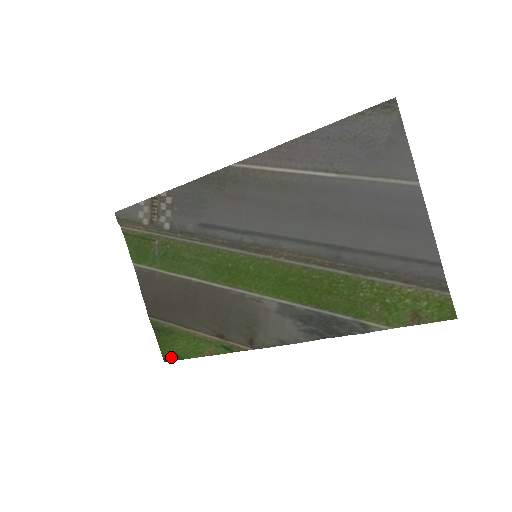
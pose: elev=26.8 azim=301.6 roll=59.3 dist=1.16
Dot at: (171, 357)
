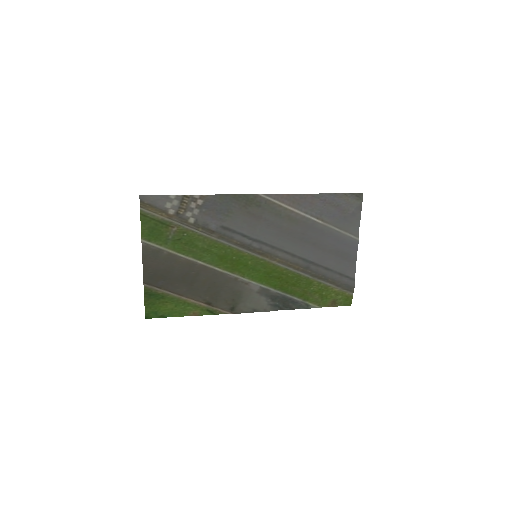
Dot at: (154, 315)
